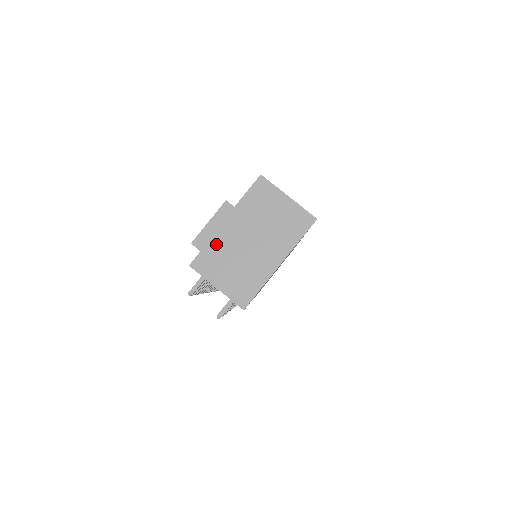
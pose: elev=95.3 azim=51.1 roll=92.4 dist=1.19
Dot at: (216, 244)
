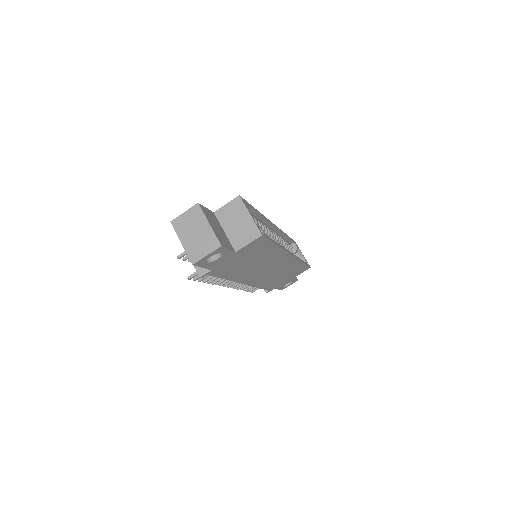
Dot at: (183, 227)
